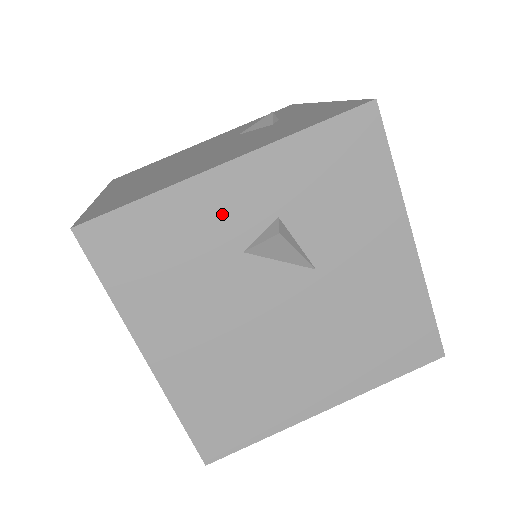
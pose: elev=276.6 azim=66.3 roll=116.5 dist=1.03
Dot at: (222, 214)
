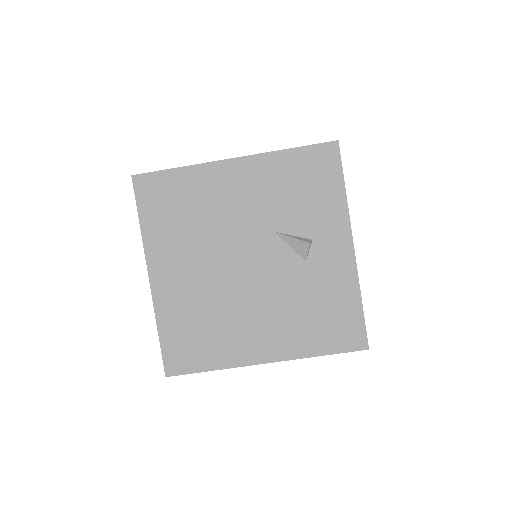
Dot at: occluded
